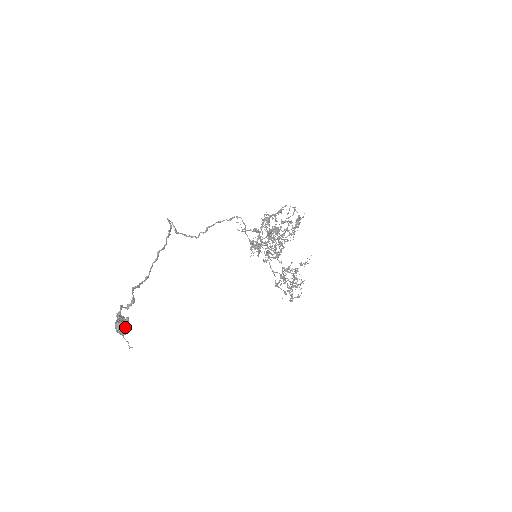
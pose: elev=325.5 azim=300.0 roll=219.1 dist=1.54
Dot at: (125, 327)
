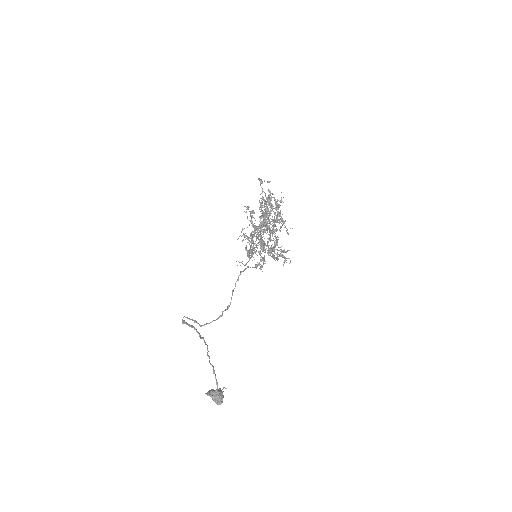
Dot at: (223, 397)
